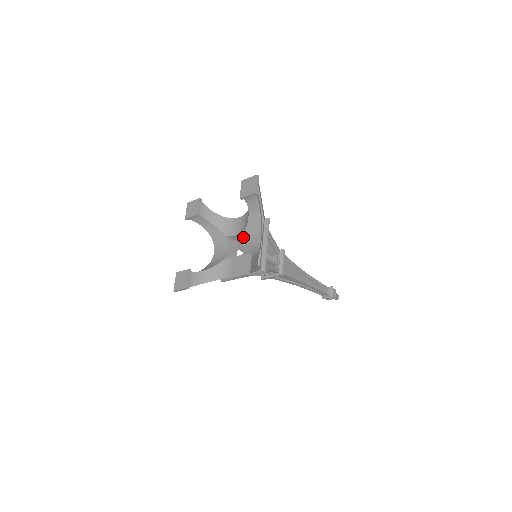
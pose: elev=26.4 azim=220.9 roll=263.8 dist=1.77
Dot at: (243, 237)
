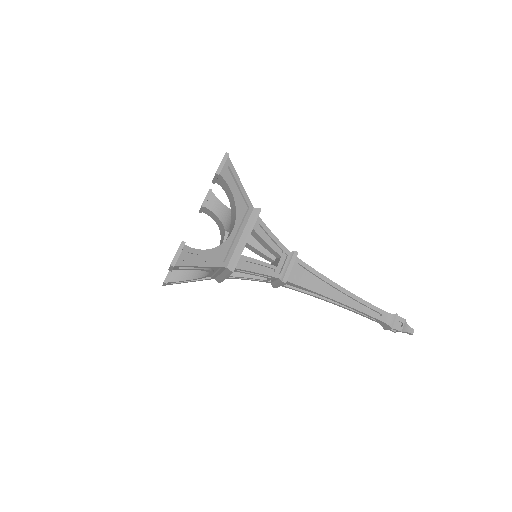
Dot at: occluded
